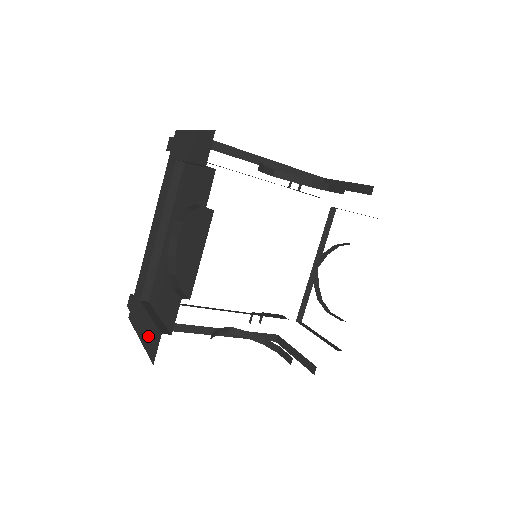
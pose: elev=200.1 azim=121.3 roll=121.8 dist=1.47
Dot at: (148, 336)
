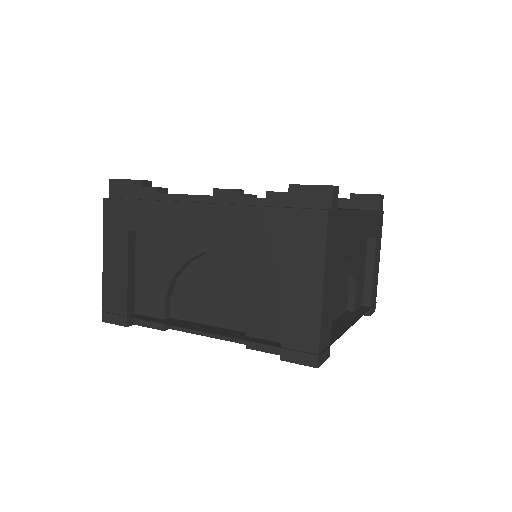
Dot at: occluded
